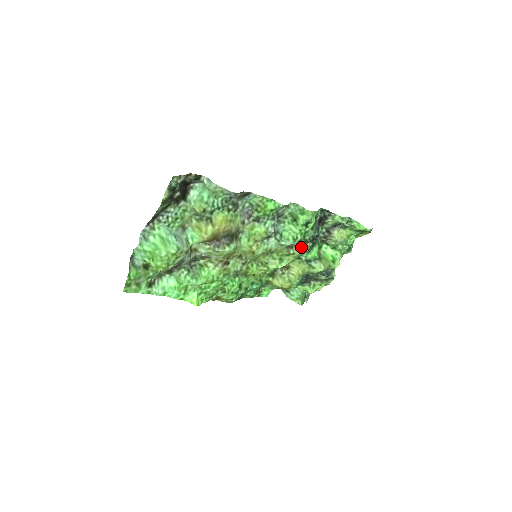
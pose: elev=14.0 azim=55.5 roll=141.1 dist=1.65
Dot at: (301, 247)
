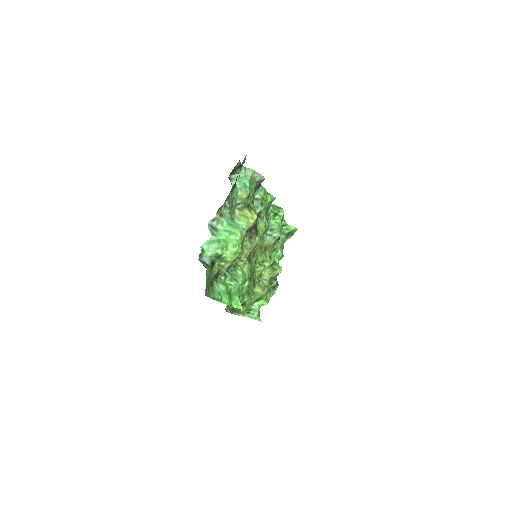
Dot at: (278, 242)
